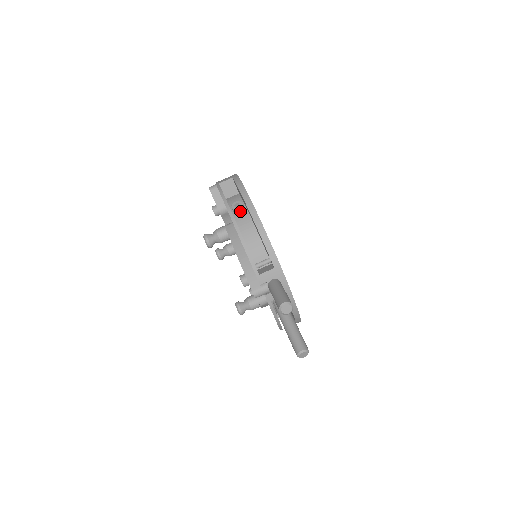
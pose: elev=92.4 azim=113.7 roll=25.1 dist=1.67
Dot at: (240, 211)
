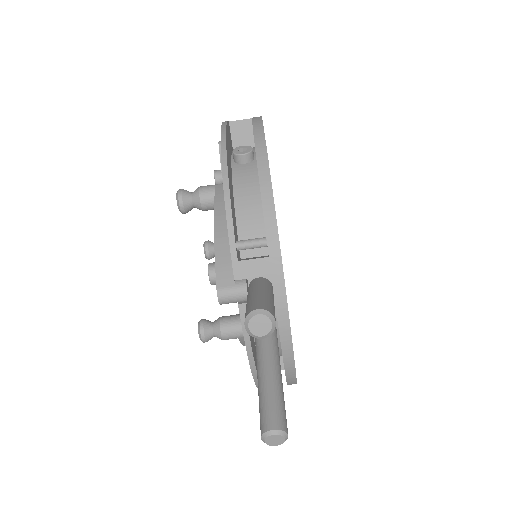
Dot at: (244, 160)
